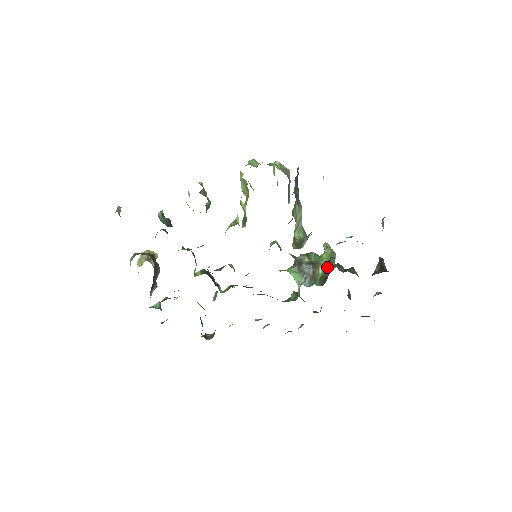
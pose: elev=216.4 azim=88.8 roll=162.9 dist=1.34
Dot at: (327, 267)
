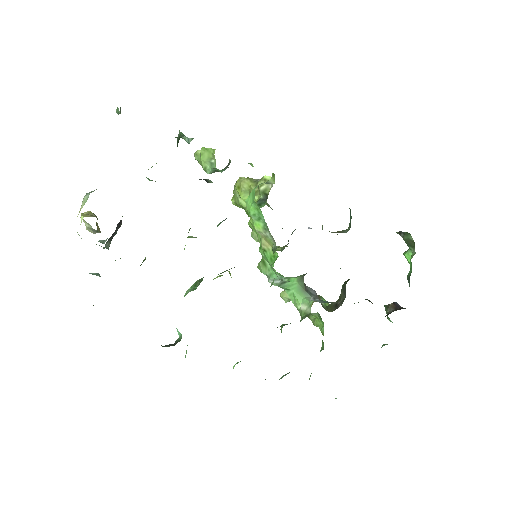
Dot at: (328, 303)
